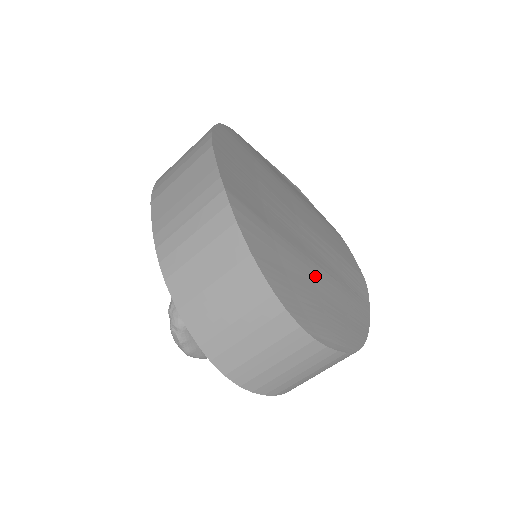
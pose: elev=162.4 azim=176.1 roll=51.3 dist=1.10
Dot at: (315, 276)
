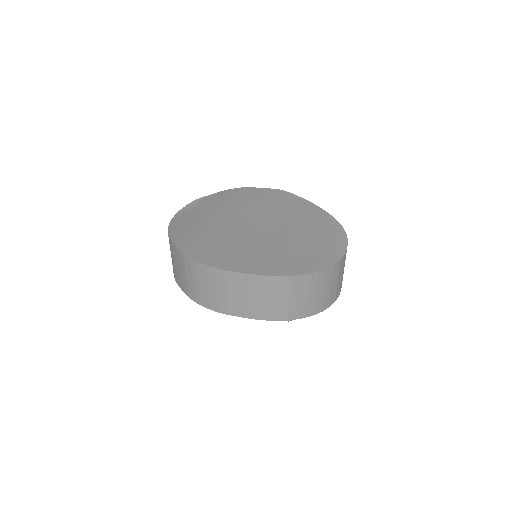
Dot at: (301, 234)
